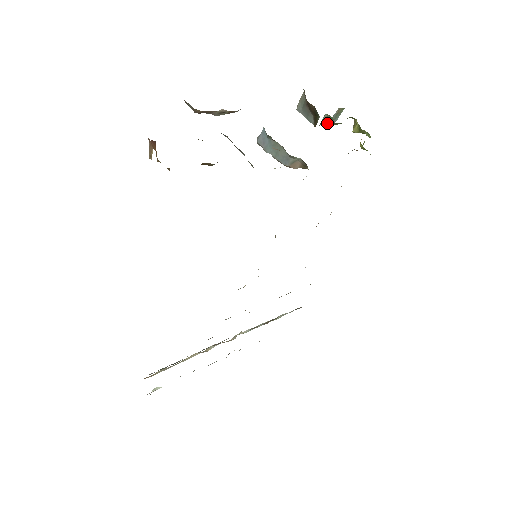
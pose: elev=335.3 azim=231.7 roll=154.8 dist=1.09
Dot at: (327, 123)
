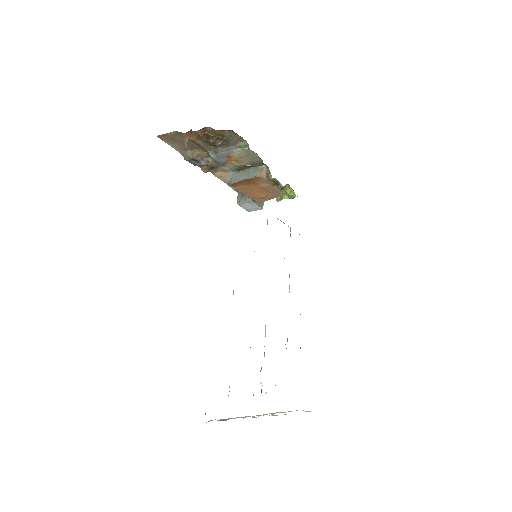
Dot at: (259, 205)
